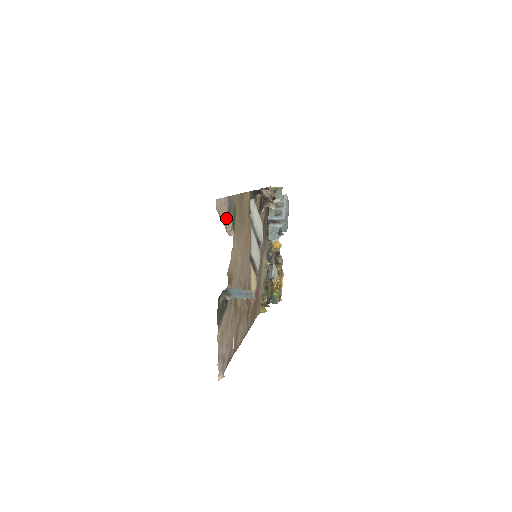
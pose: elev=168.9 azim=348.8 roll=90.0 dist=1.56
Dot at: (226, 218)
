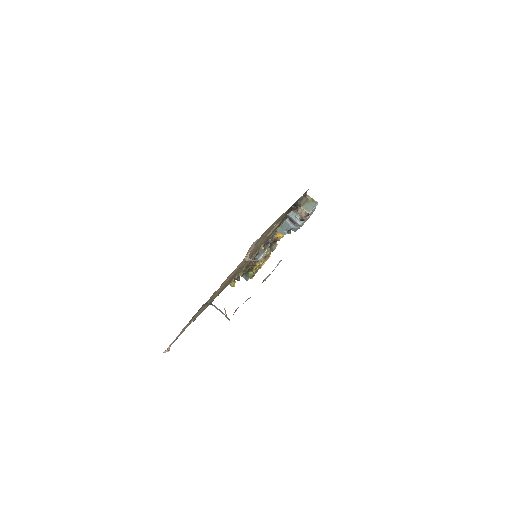
Dot at: (252, 247)
